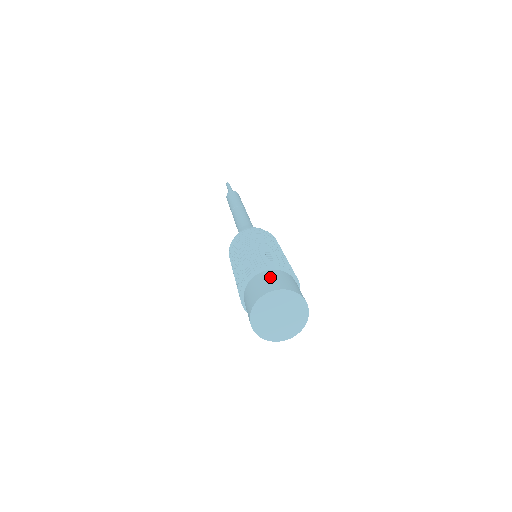
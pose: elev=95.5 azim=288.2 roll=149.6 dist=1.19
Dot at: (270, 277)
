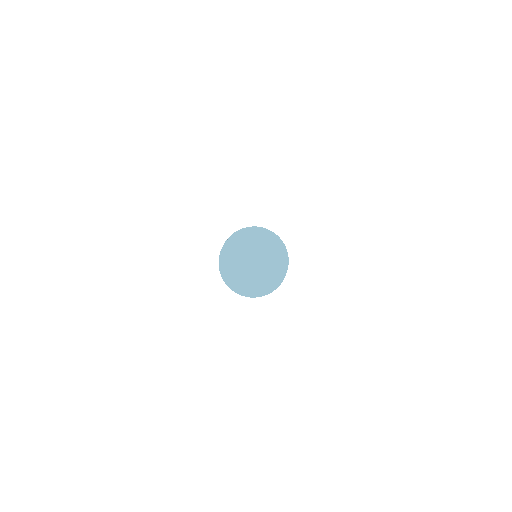
Dot at: occluded
